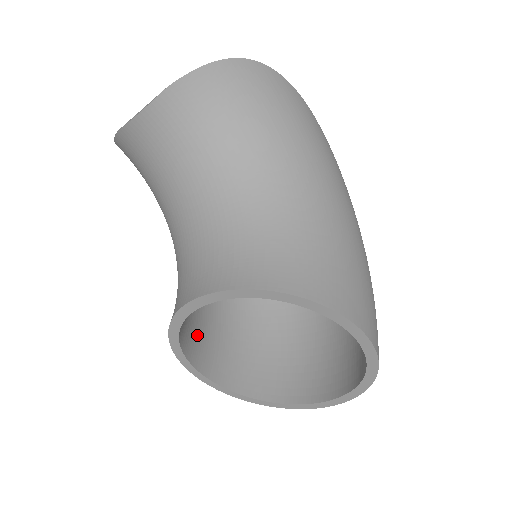
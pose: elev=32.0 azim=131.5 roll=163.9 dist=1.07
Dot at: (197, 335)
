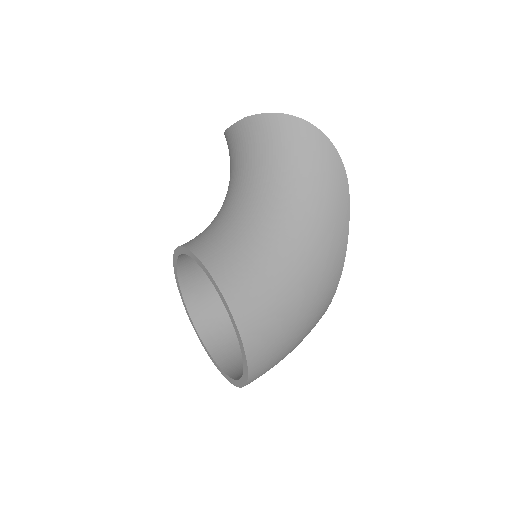
Dot at: (201, 284)
